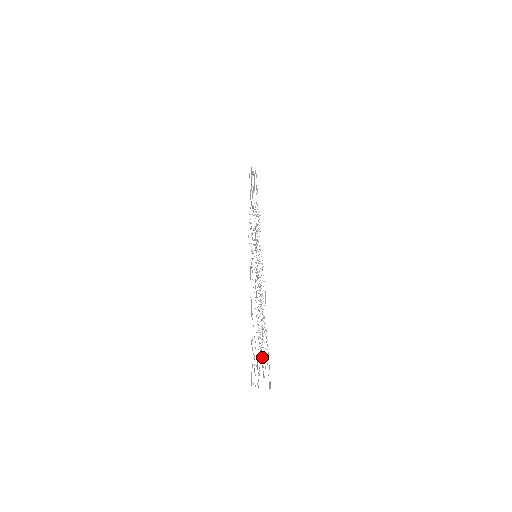
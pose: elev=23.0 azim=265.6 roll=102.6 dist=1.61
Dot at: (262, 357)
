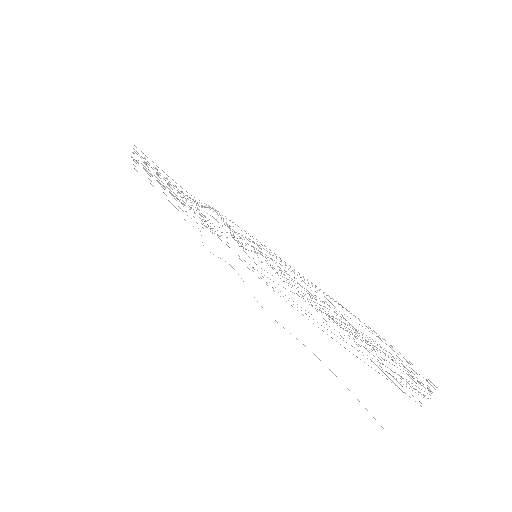
Dot at: (395, 362)
